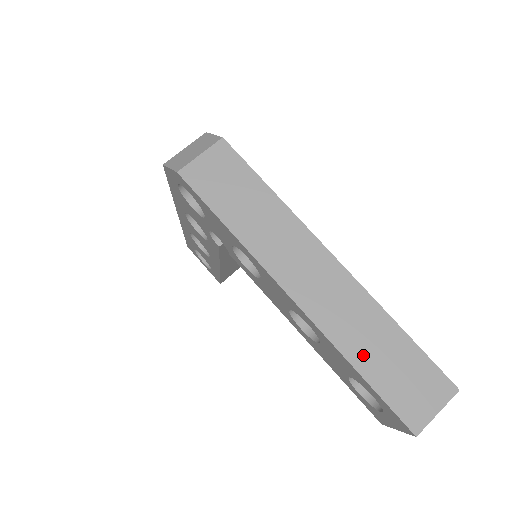
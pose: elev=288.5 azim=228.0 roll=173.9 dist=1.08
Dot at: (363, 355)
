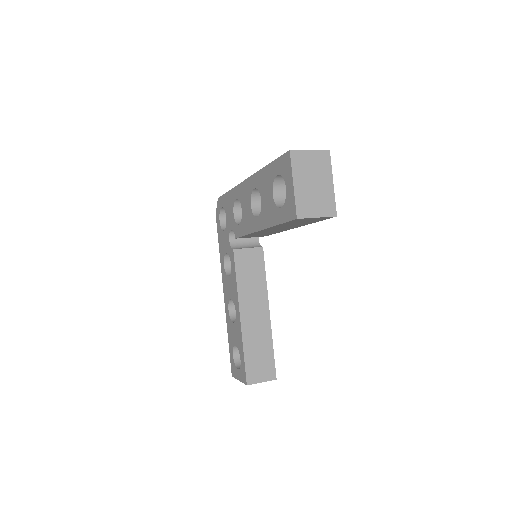
Dot at: occluded
